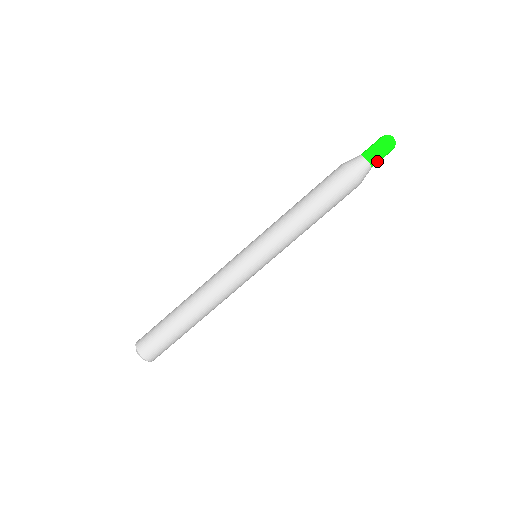
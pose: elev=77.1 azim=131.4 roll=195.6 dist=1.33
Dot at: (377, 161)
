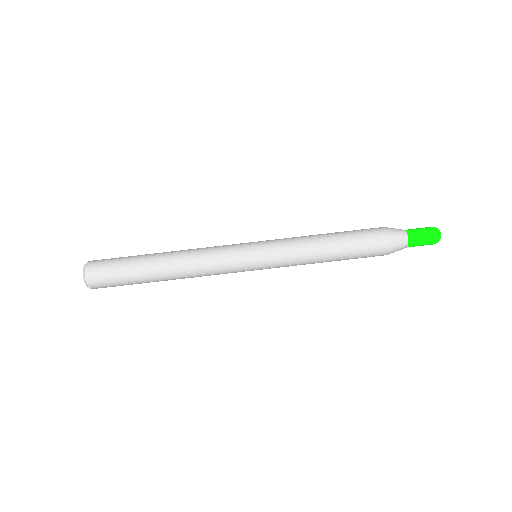
Dot at: (416, 241)
